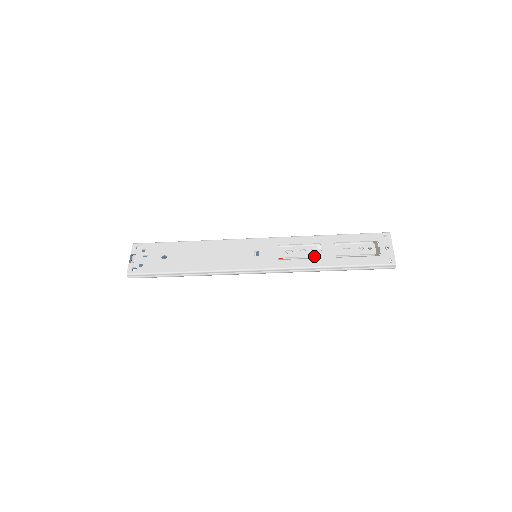
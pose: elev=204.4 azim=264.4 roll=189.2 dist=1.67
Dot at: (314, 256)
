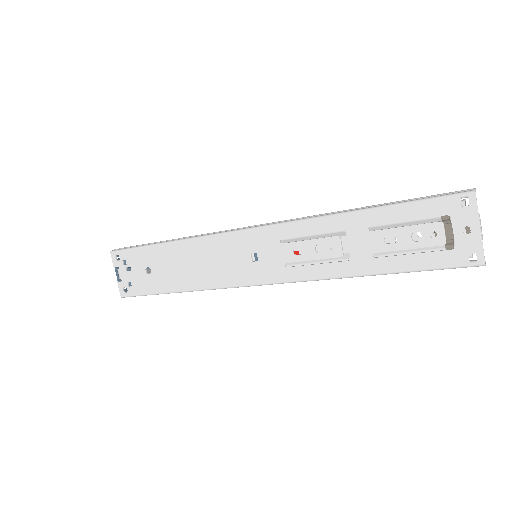
Dot at: (337, 257)
